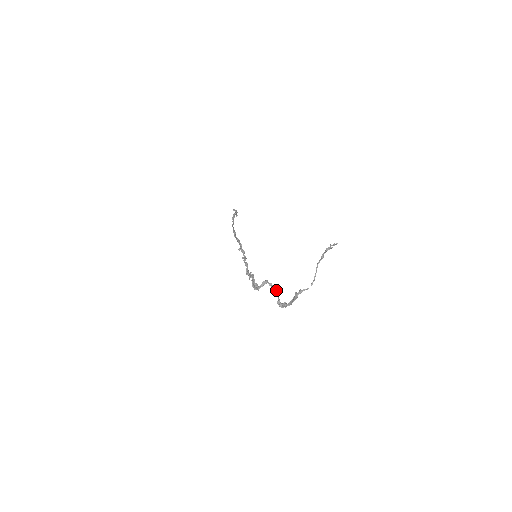
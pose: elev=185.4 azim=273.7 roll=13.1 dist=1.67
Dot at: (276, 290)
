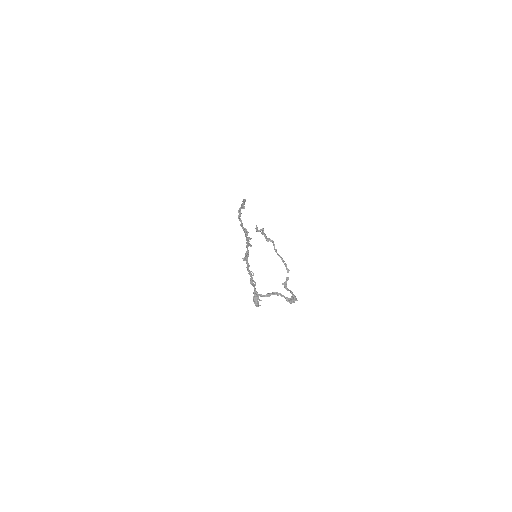
Dot at: occluded
